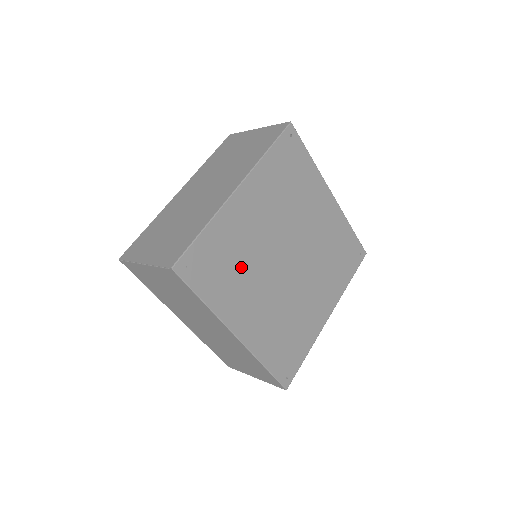
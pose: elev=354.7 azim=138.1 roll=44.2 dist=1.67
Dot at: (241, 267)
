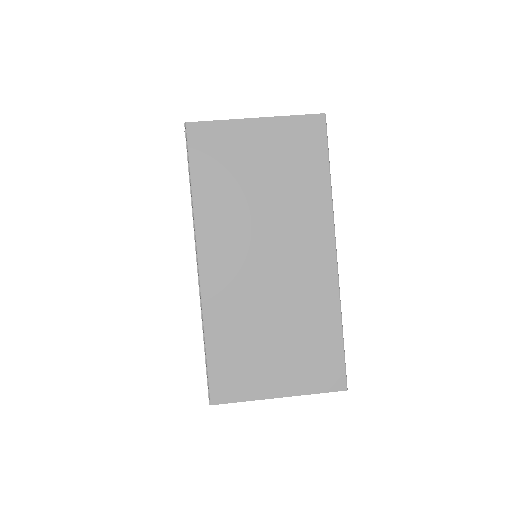
Dot at: occluded
